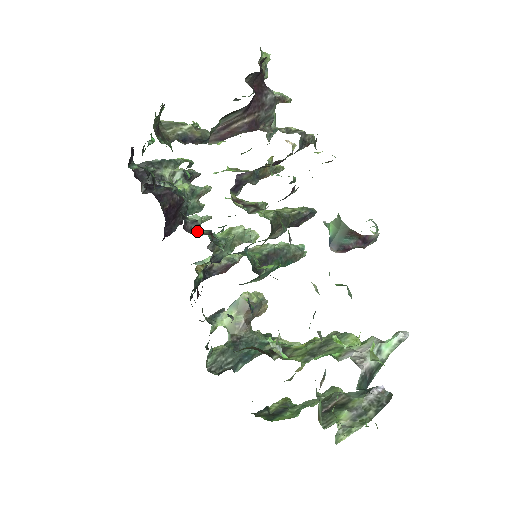
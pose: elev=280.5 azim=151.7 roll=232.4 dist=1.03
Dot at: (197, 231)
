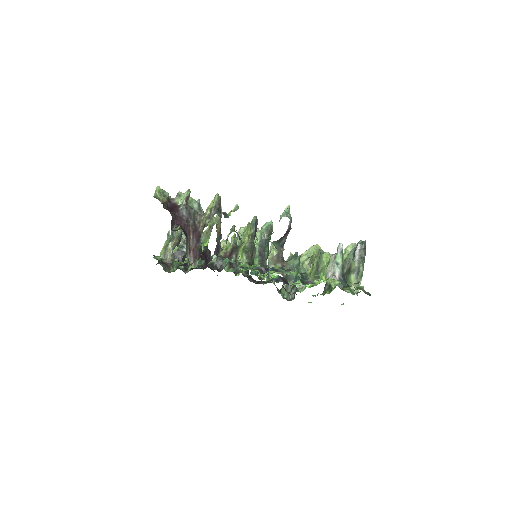
Dot at: (223, 262)
